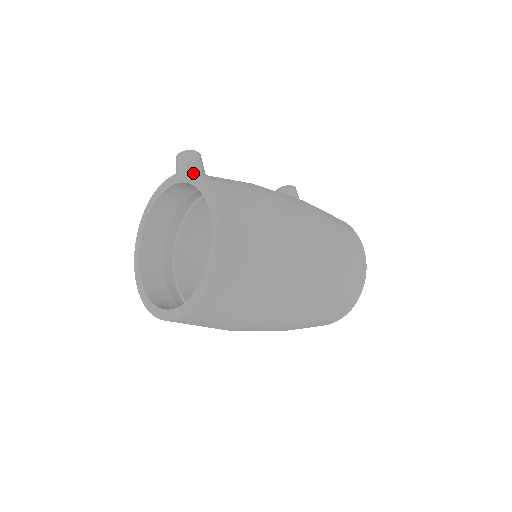
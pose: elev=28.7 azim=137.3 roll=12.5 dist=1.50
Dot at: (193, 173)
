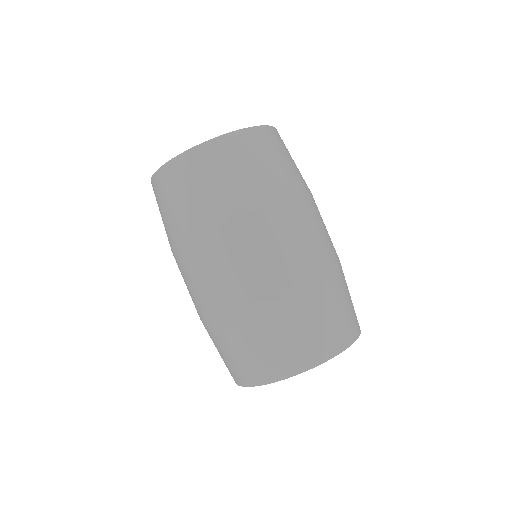
Dot at: occluded
